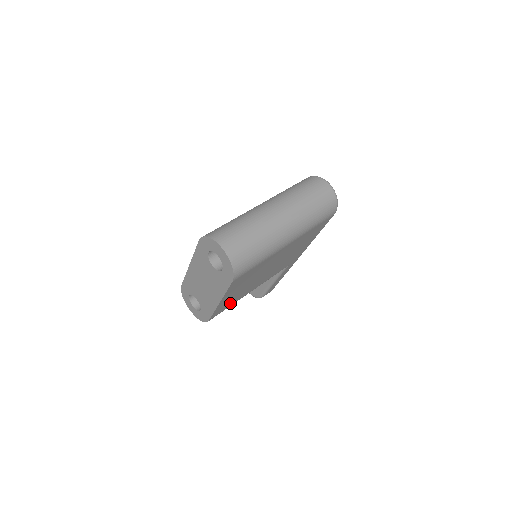
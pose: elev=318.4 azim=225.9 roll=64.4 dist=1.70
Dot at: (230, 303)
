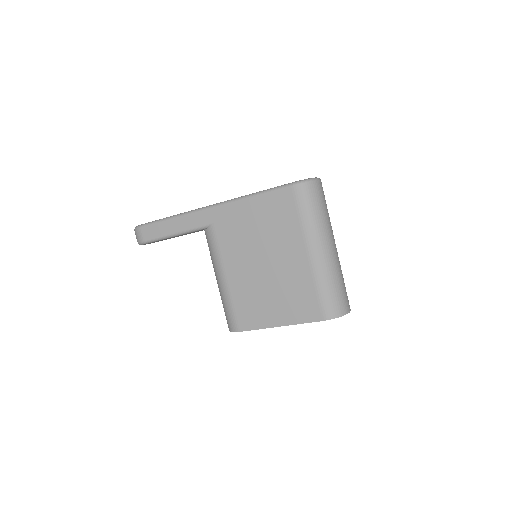
Dot at: occluded
